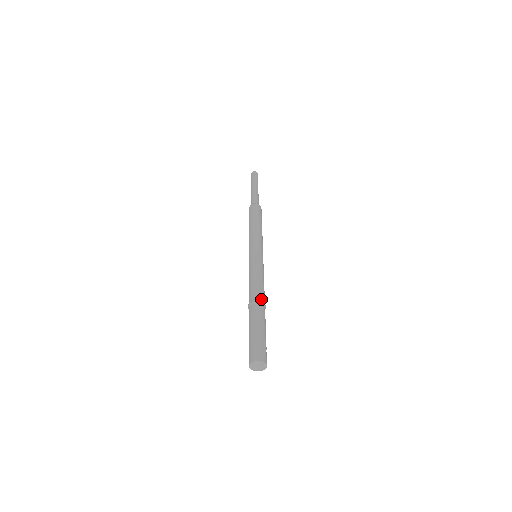
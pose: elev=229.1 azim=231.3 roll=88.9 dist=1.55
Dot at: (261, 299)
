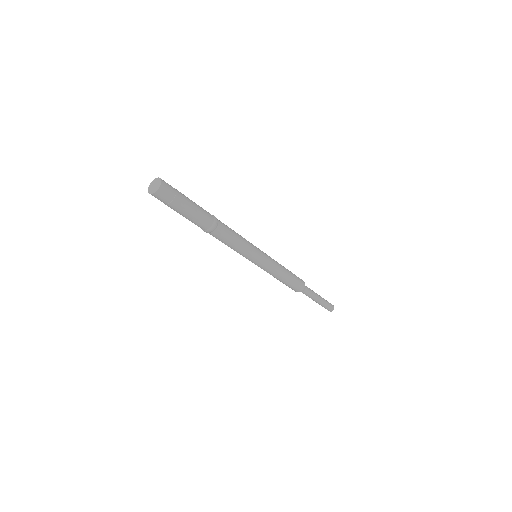
Dot at: occluded
